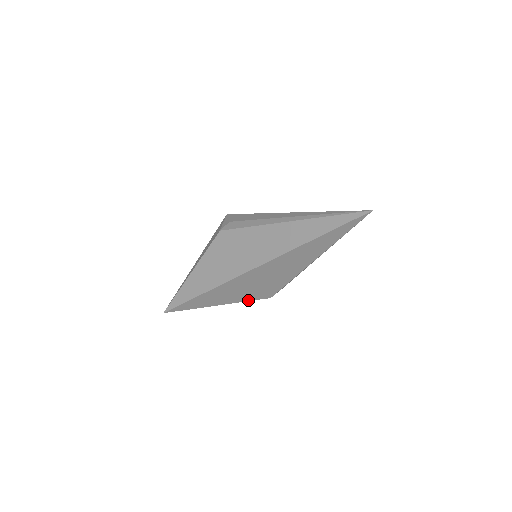
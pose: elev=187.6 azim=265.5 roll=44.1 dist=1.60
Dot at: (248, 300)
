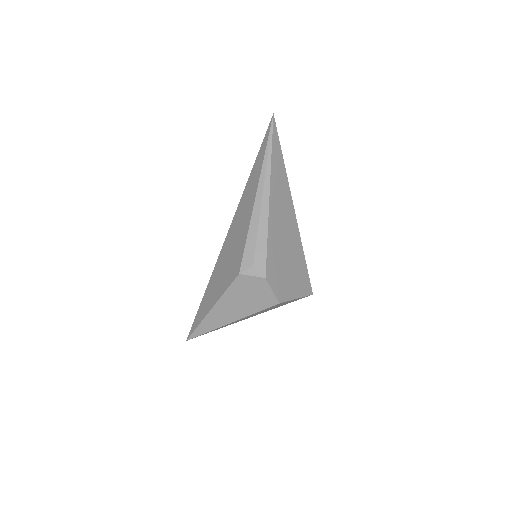
Dot at: (227, 288)
